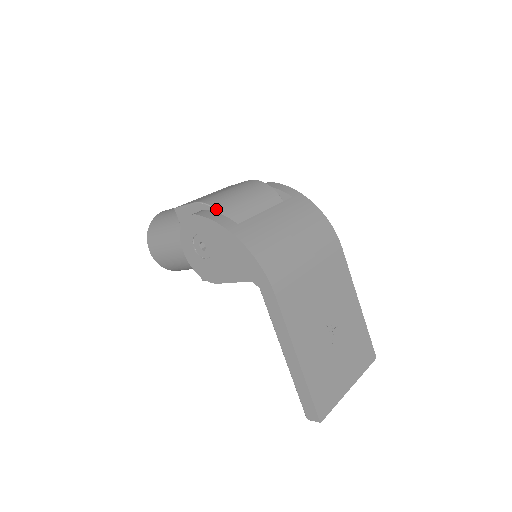
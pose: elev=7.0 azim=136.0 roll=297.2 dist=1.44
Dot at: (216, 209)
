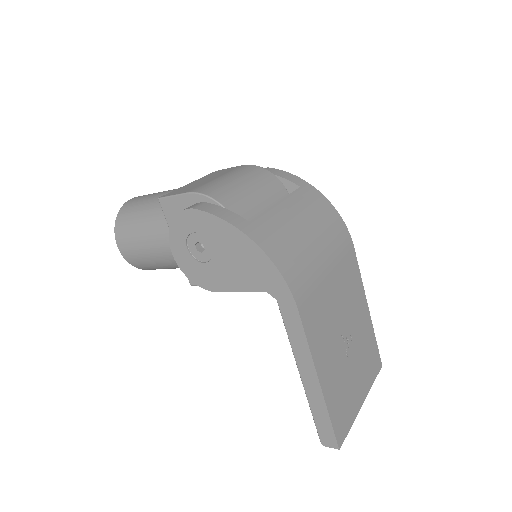
Dot at: (219, 202)
